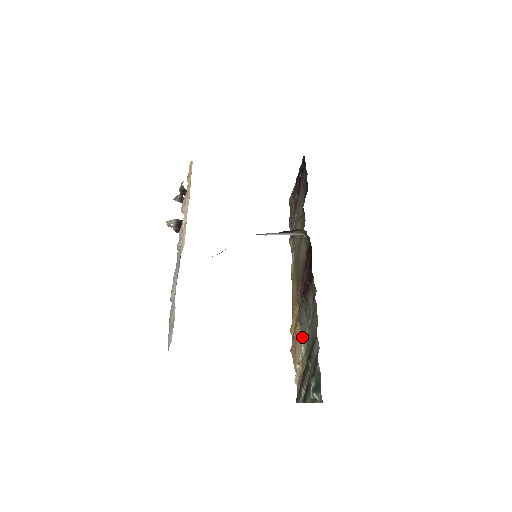
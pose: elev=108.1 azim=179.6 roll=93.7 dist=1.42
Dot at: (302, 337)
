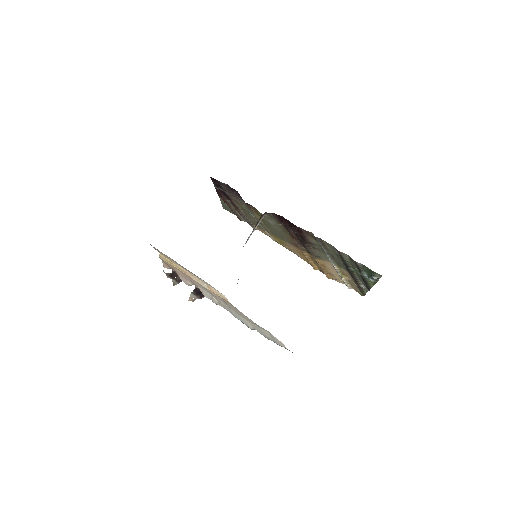
Dot at: (327, 263)
